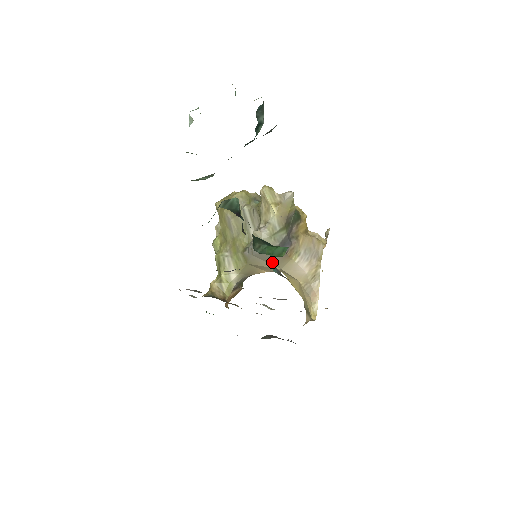
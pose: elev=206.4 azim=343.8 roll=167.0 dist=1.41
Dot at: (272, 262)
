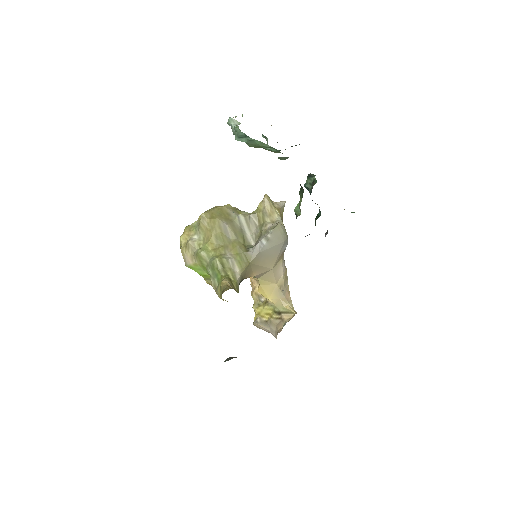
Dot at: (271, 260)
